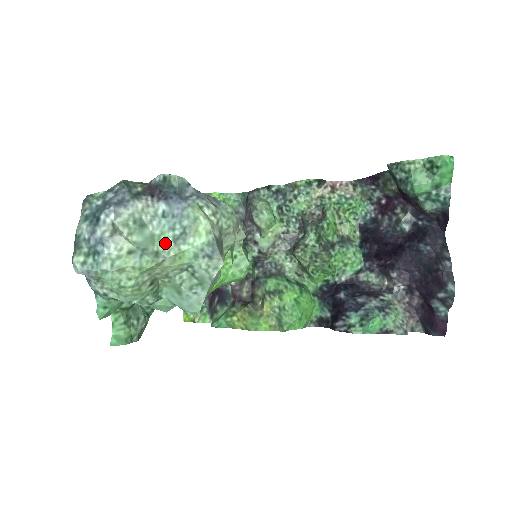
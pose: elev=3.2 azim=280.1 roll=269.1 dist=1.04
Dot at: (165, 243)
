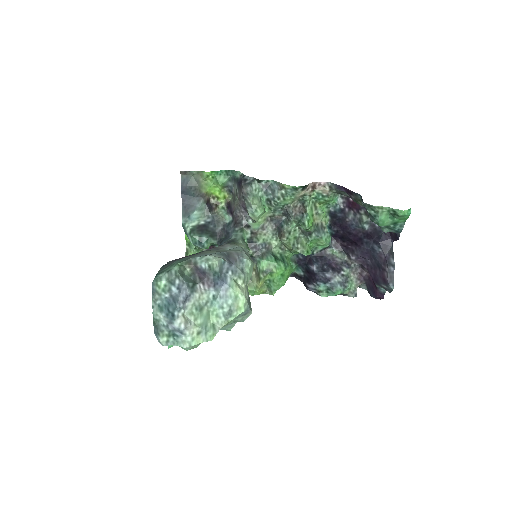
Dot at: (218, 318)
